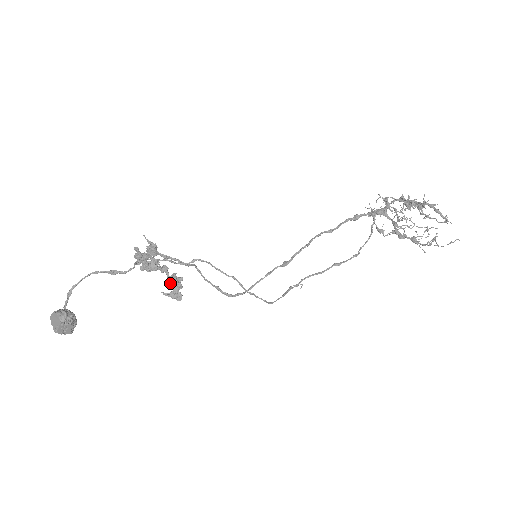
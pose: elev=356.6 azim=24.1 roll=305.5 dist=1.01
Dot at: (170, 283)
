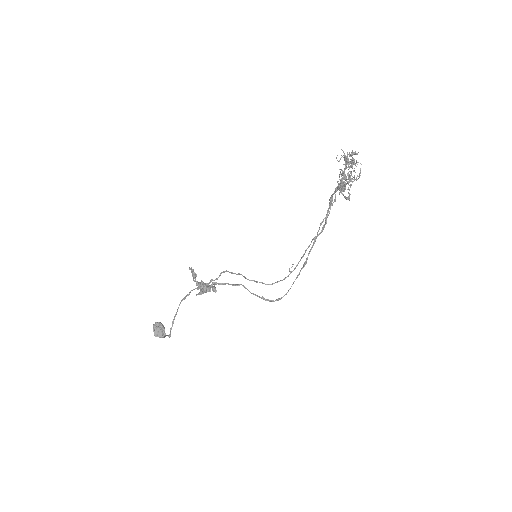
Dot at: (203, 289)
